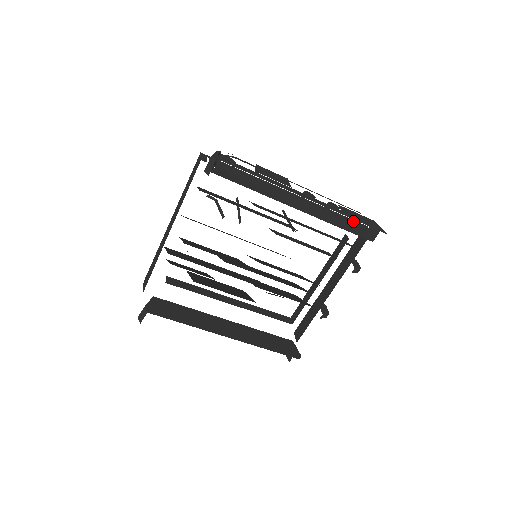
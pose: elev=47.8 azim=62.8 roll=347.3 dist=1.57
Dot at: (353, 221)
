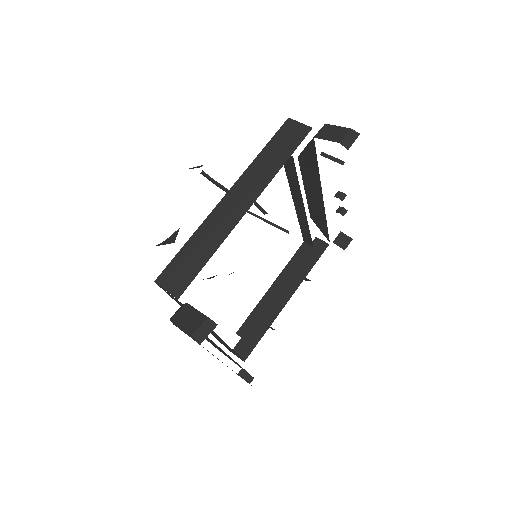
Dot at: occluded
